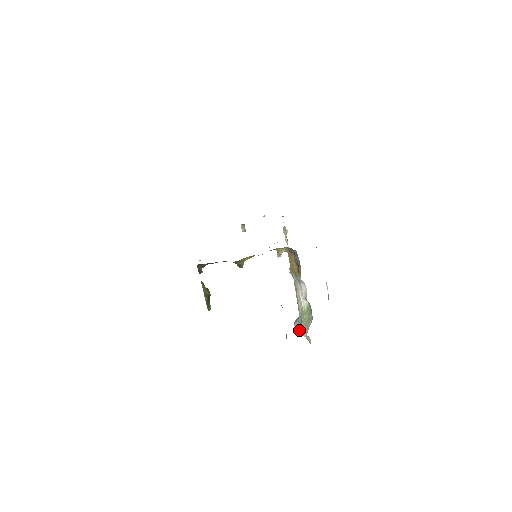
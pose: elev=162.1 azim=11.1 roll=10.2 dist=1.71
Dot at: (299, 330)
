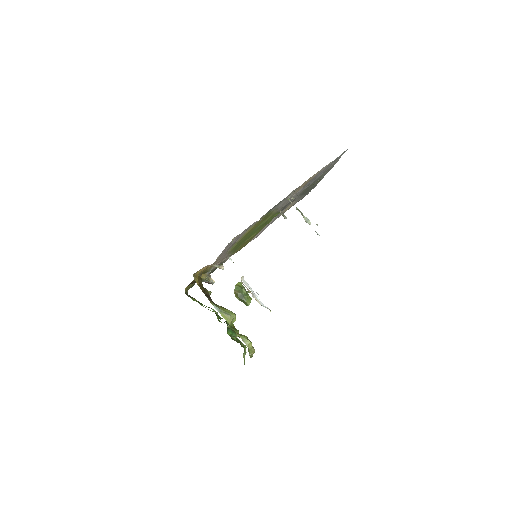
Dot at: occluded
